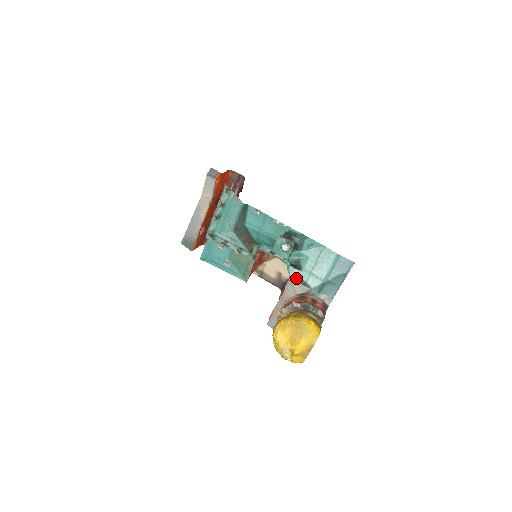
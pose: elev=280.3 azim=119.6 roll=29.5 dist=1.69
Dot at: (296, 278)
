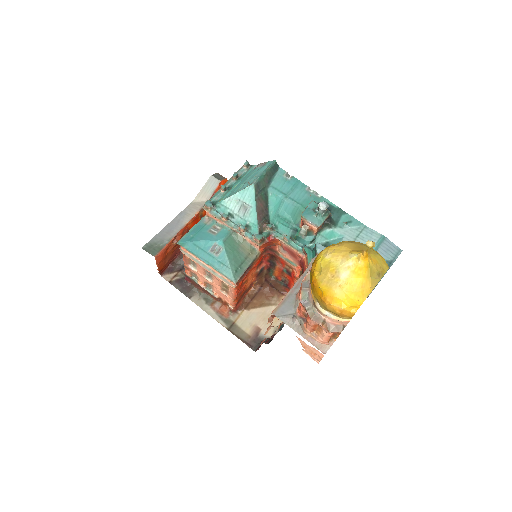
Dot at: occluded
